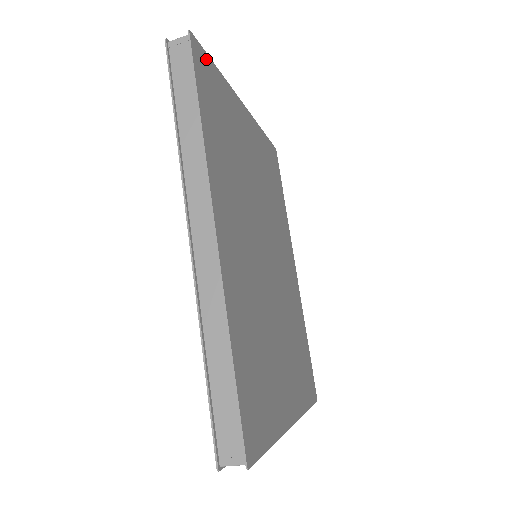
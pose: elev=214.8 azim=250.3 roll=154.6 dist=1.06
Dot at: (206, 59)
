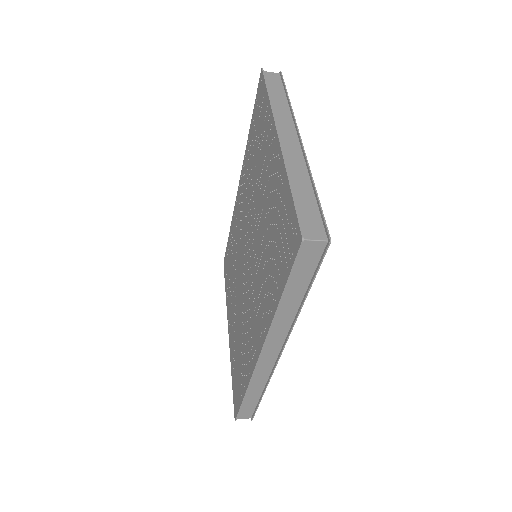
Dot at: (320, 219)
